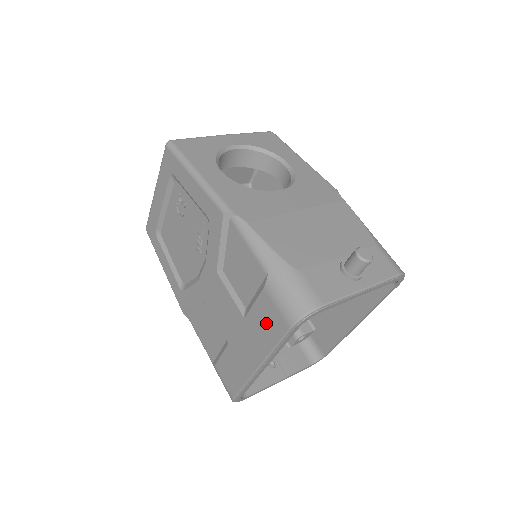
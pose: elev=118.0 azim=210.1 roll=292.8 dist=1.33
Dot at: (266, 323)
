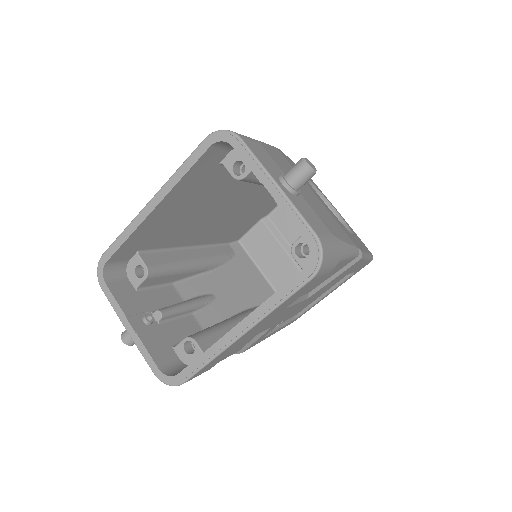
Dot at: occluded
